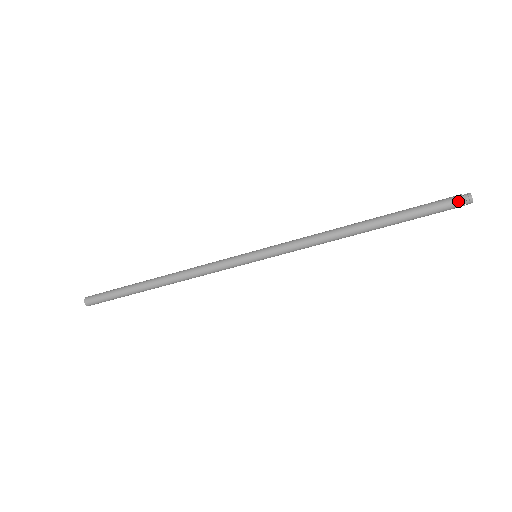
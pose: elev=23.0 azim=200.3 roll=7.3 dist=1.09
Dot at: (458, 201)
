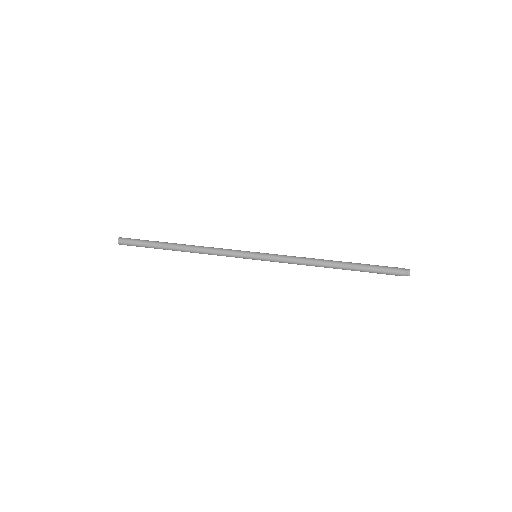
Dot at: occluded
